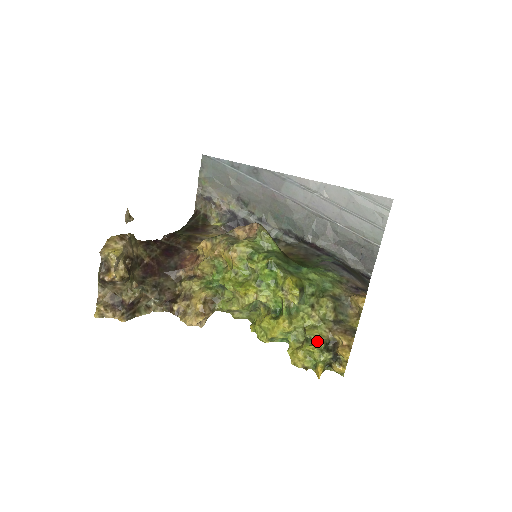
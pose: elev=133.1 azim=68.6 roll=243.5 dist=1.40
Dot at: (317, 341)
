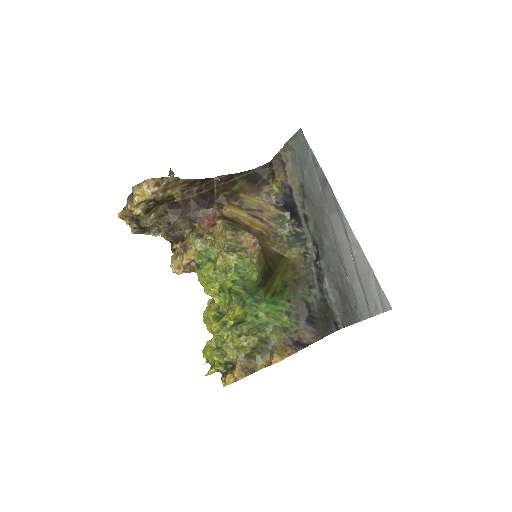
Dot at: (222, 357)
